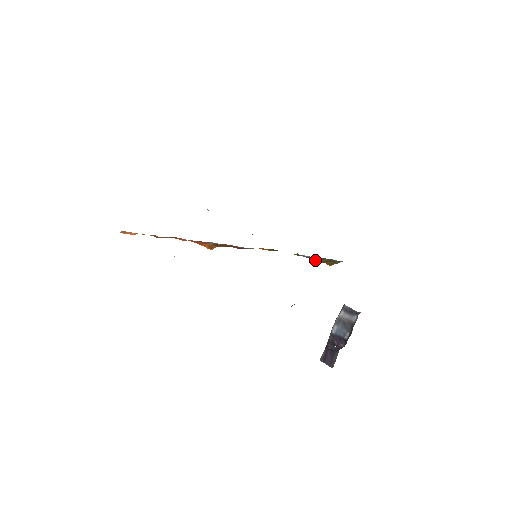
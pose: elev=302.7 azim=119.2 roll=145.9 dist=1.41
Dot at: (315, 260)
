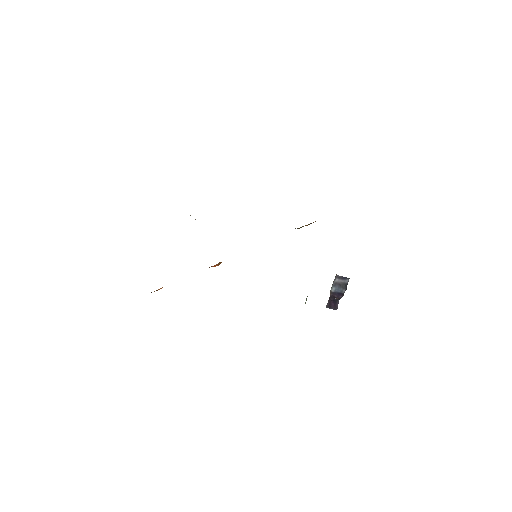
Dot at: occluded
